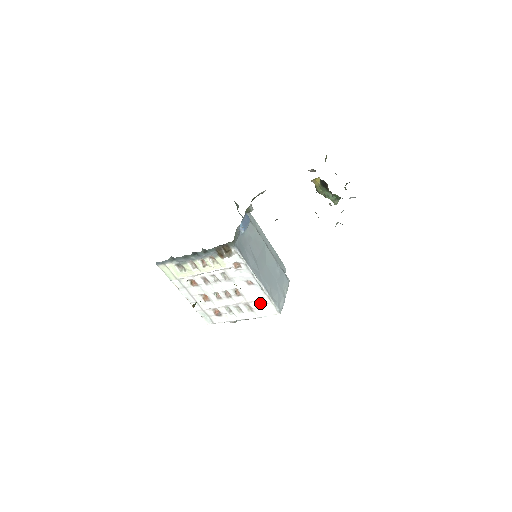
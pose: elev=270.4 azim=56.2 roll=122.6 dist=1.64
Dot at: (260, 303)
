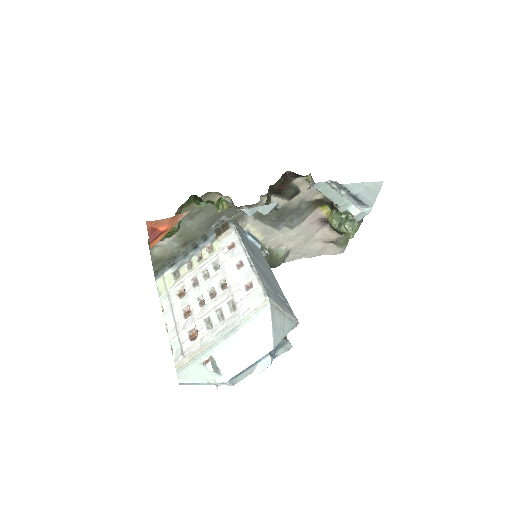
Dot at: (246, 291)
